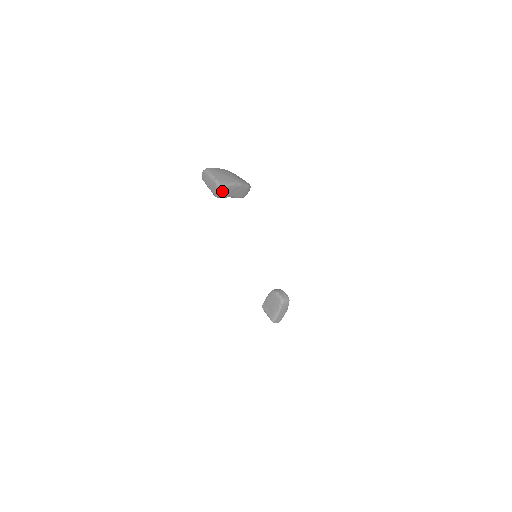
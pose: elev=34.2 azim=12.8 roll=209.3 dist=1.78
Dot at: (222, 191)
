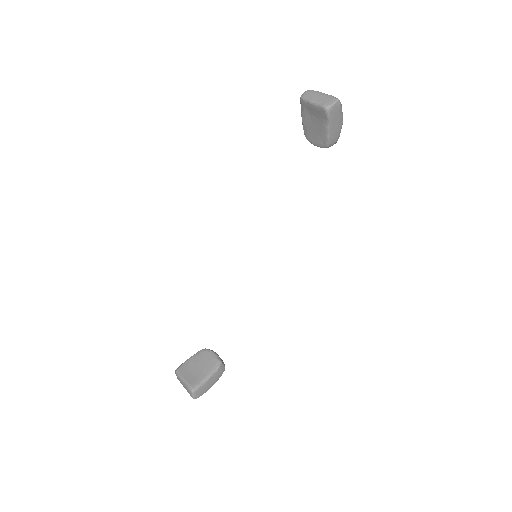
Dot at: (336, 106)
